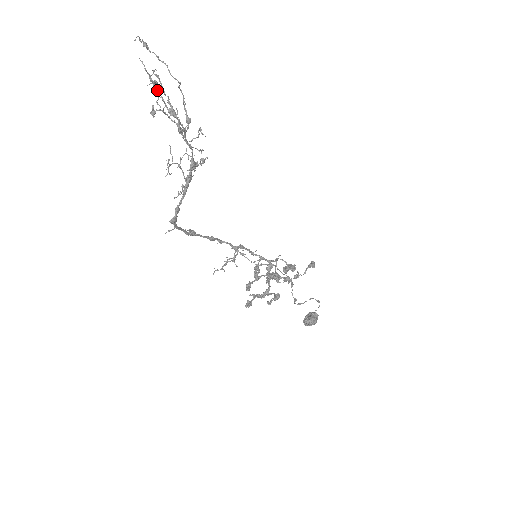
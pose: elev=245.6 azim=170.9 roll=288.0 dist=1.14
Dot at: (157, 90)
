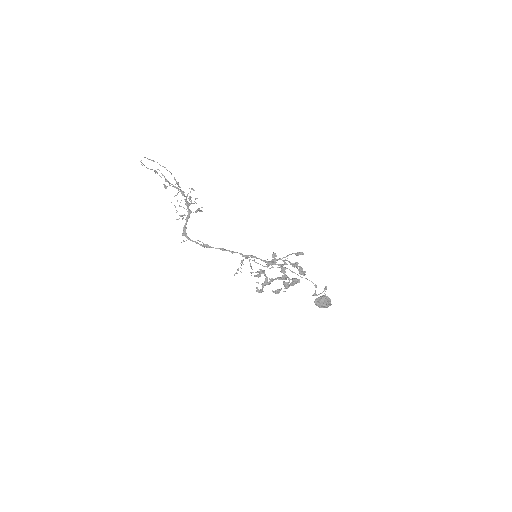
Dot at: occluded
